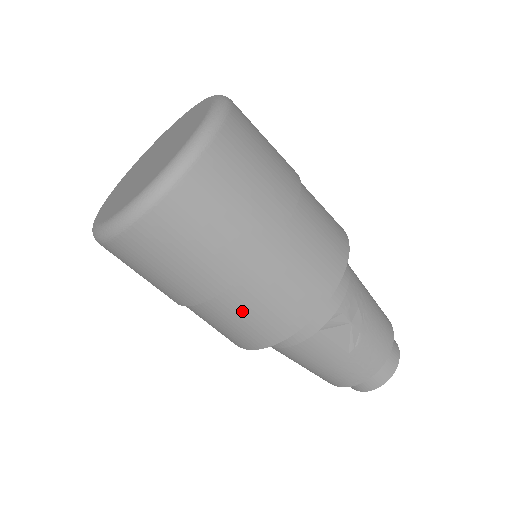
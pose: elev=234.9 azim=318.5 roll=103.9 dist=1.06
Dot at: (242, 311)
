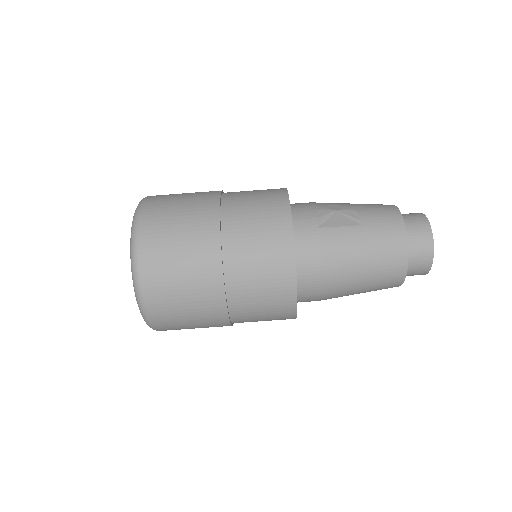
Dot at: (248, 250)
